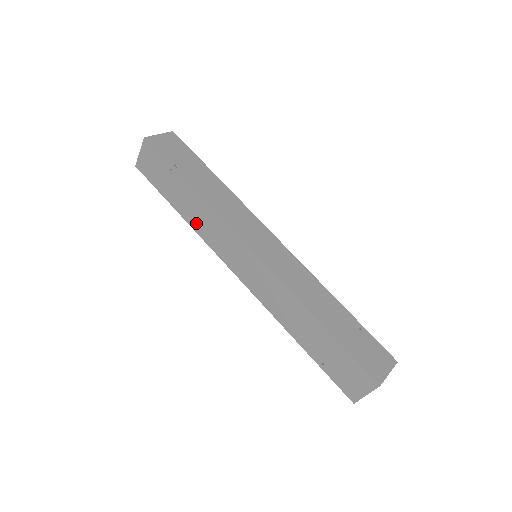
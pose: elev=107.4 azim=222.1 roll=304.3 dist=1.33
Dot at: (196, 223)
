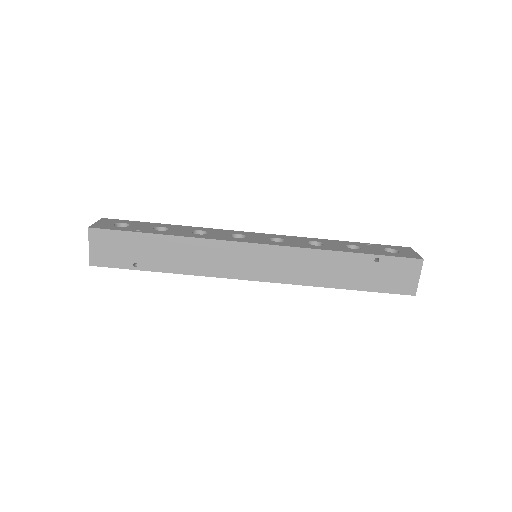
Dot at: occluded
